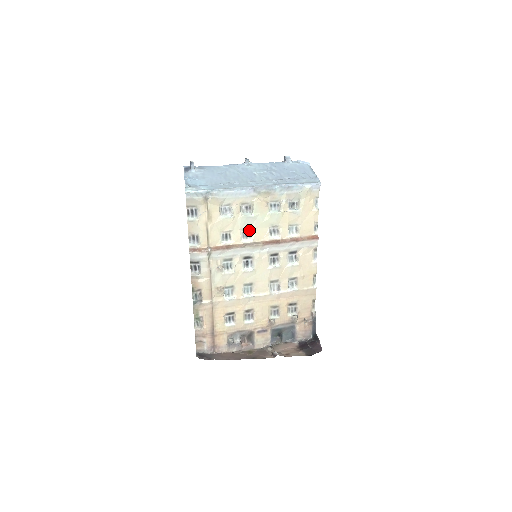
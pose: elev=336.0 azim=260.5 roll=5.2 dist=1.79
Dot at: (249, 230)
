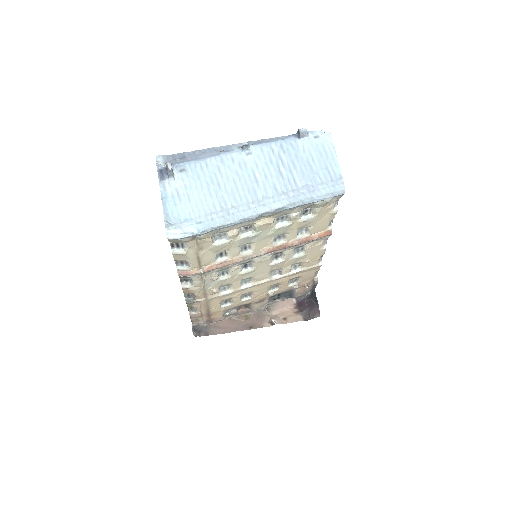
Dot at: (249, 243)
